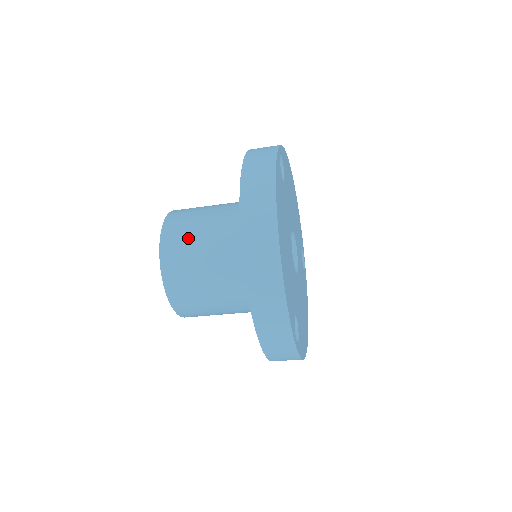
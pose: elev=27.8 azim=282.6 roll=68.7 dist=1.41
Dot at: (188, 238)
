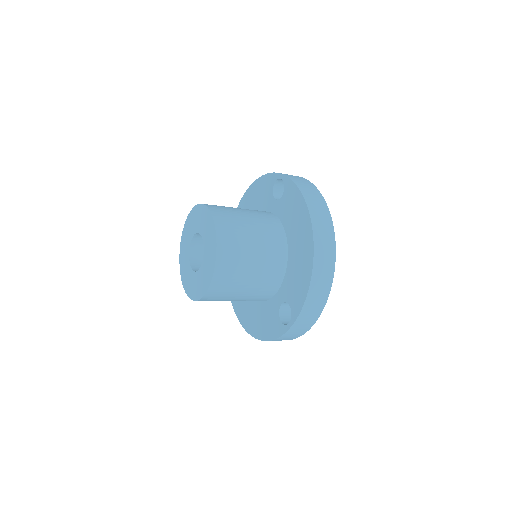
Dot at: (239, 230)
